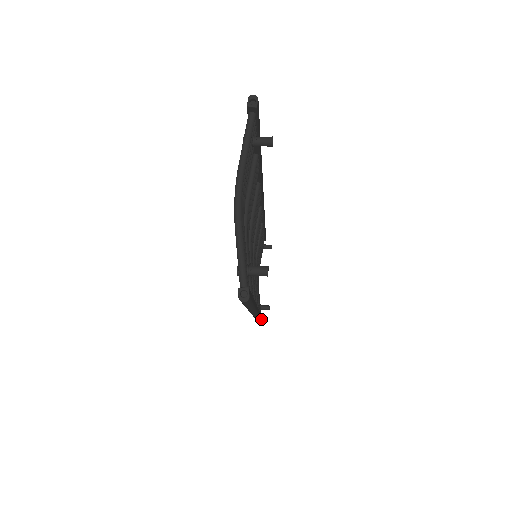
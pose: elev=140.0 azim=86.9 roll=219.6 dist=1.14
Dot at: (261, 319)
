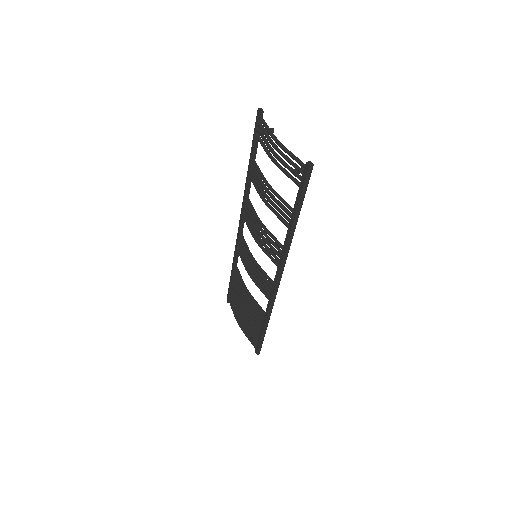
Dot at: (267, 326)
